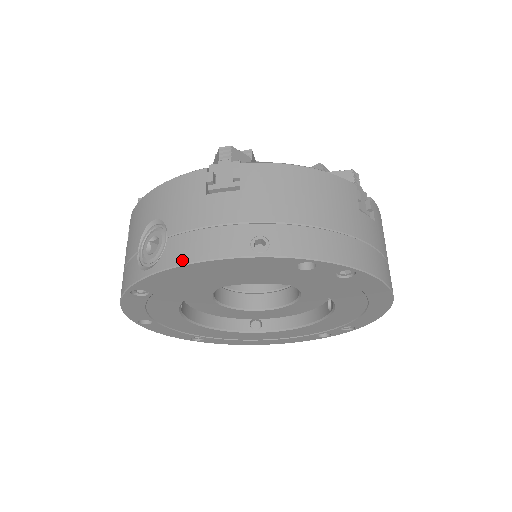
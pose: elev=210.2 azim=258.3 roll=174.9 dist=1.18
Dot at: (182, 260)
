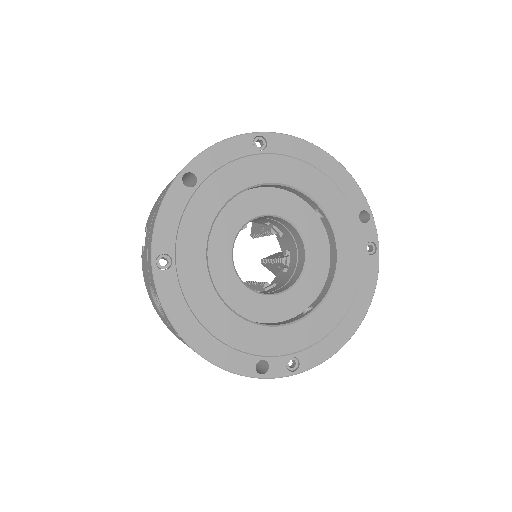
Dot at: (319, 148)
